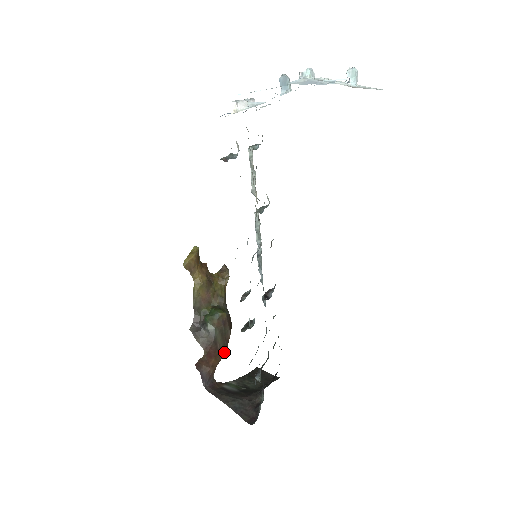
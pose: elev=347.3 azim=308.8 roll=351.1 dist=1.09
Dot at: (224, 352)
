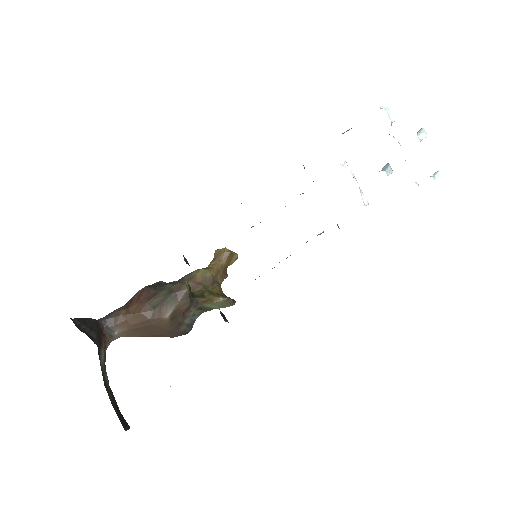
Dot at: (147, 316)
